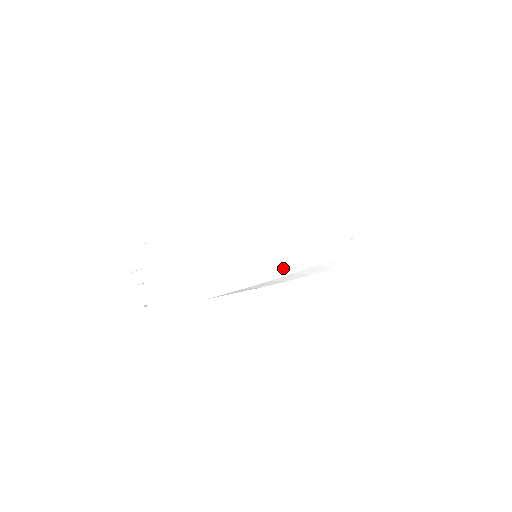
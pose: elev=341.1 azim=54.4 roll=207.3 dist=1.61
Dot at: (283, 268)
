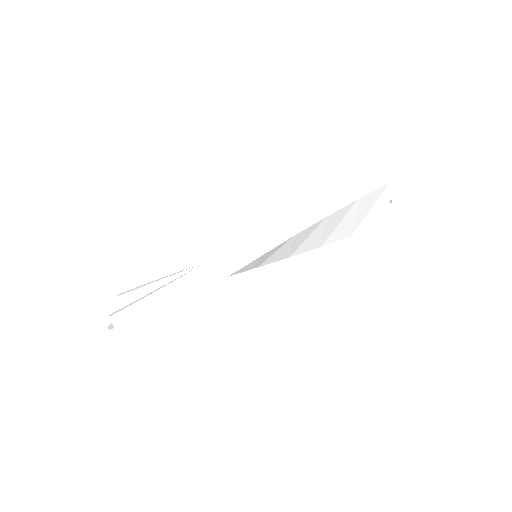
Dot at: (279, 258)
